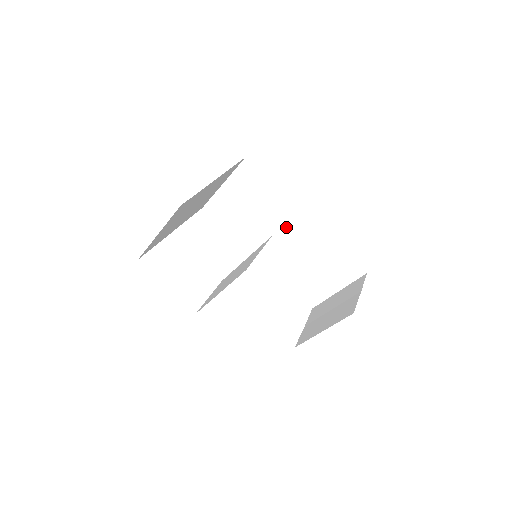
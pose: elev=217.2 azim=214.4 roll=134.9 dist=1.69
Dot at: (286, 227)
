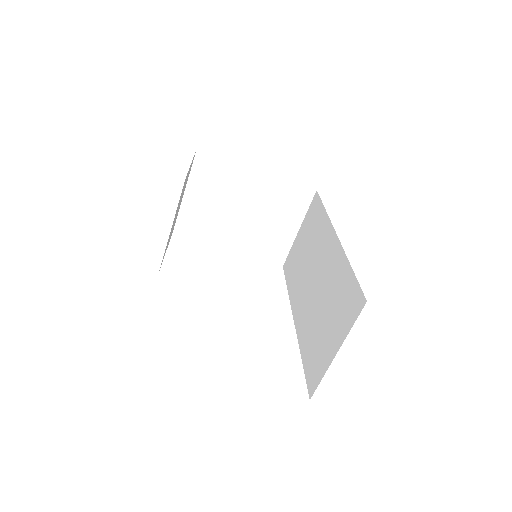
Dot at: (320, 259)
